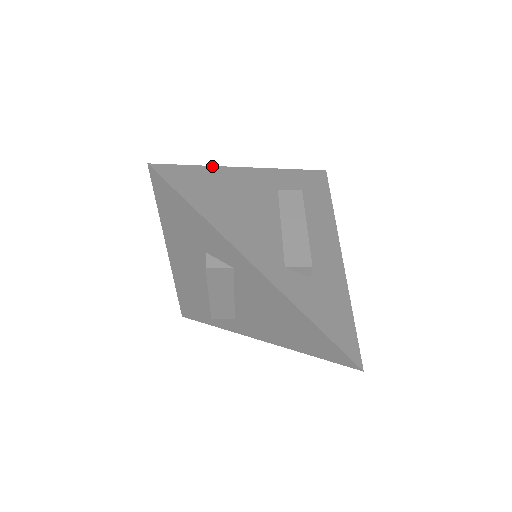
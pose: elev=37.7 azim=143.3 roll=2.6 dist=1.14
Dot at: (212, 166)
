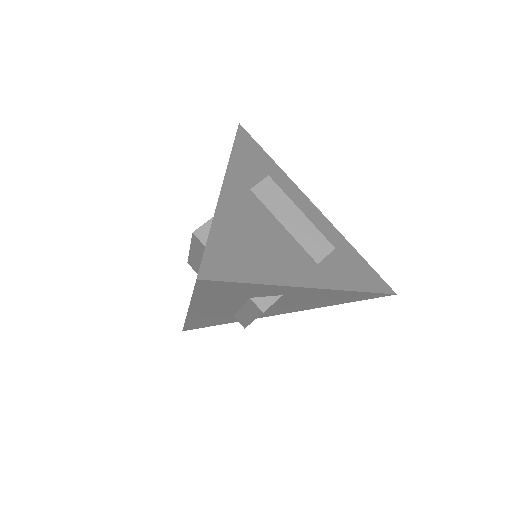
Dot at: (213, 220)
